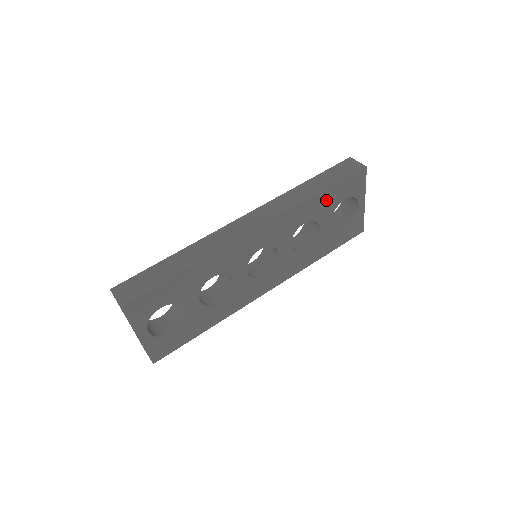
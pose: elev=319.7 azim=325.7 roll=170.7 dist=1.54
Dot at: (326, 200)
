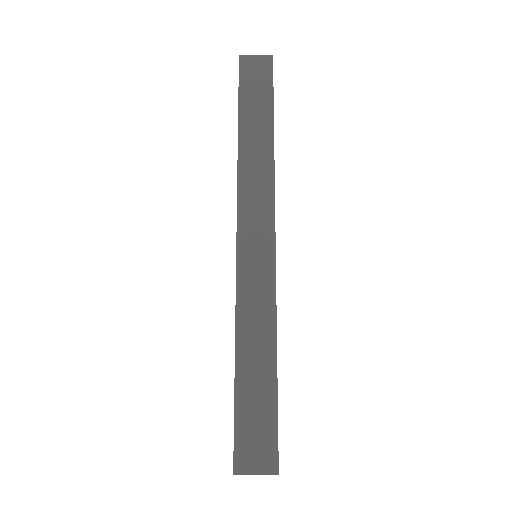
Dot at: occluded
